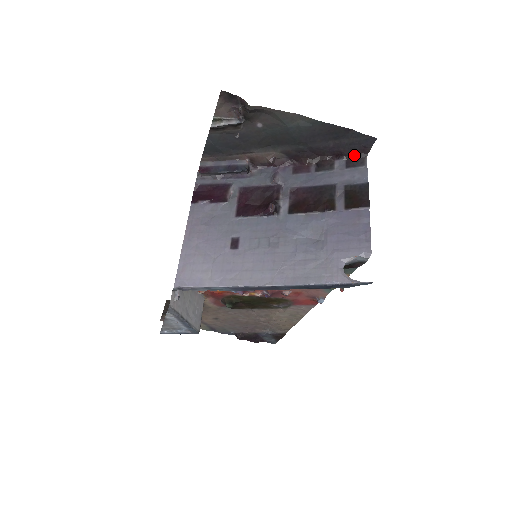
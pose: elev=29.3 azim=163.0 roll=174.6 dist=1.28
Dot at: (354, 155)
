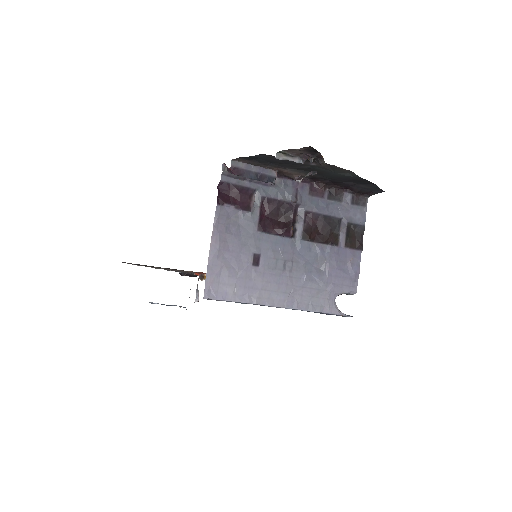
Dot at: (360, 193)
